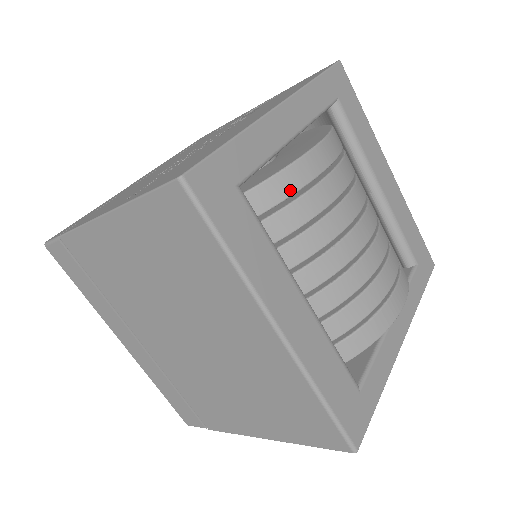
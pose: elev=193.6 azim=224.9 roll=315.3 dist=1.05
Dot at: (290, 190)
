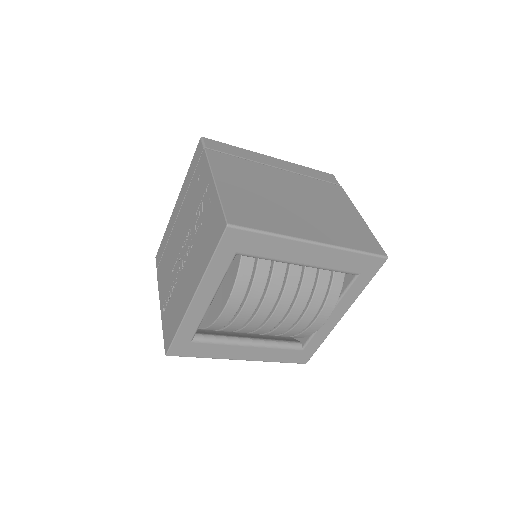
Dot at: (219, 328)
